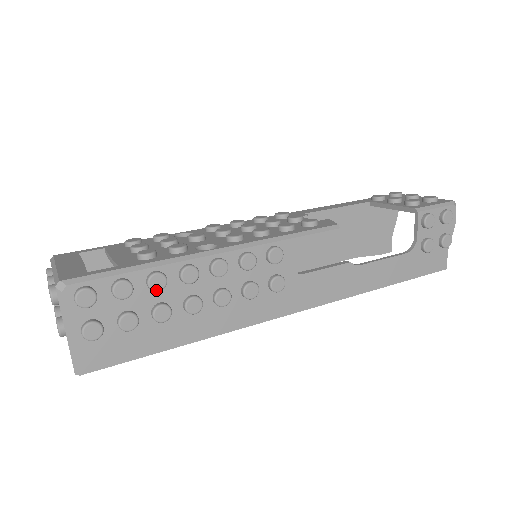
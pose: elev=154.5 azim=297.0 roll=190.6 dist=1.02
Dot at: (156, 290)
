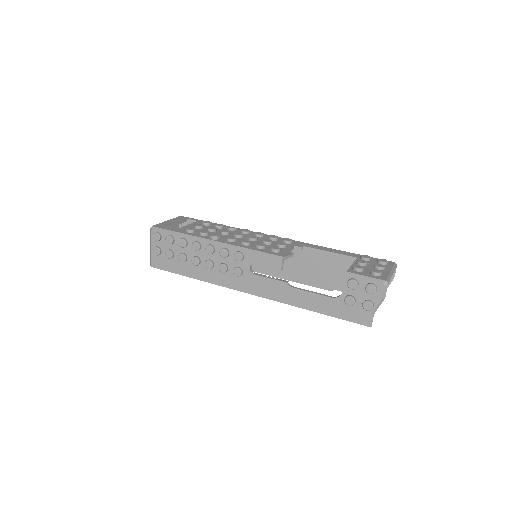
Dot at: (181, 246)
